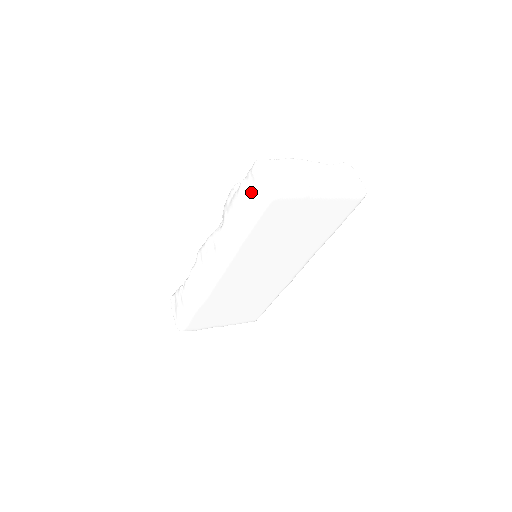
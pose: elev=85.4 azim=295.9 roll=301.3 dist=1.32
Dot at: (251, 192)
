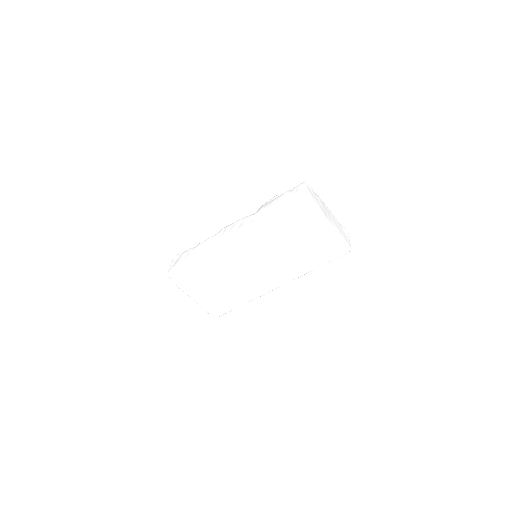
Dot at: (291, 196)
